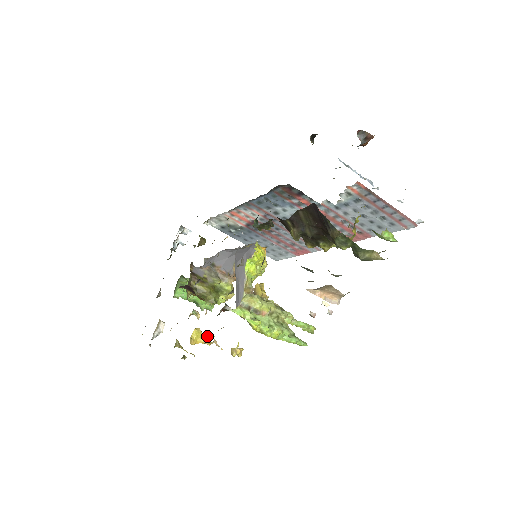
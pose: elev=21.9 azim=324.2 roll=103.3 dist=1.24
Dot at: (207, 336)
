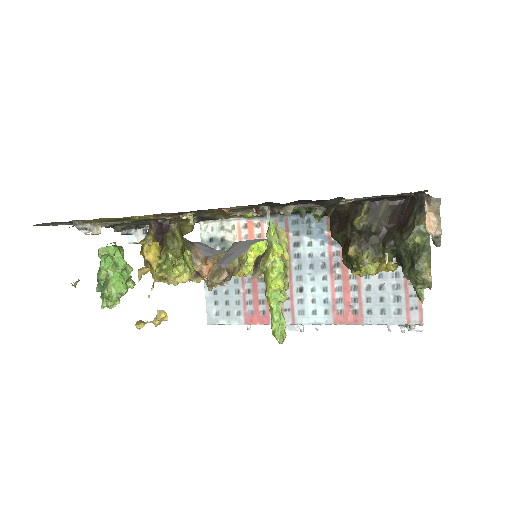
Dot at: (144, 273)
